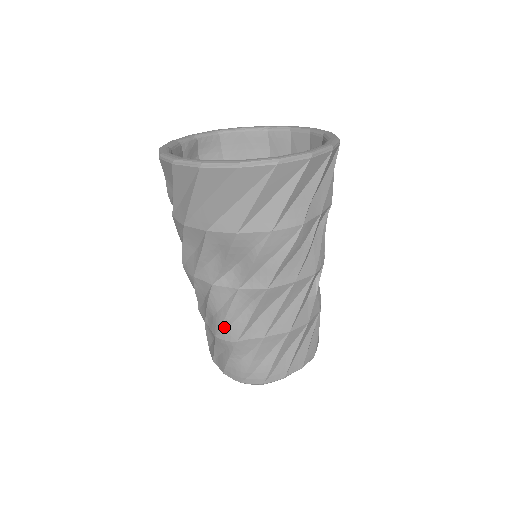
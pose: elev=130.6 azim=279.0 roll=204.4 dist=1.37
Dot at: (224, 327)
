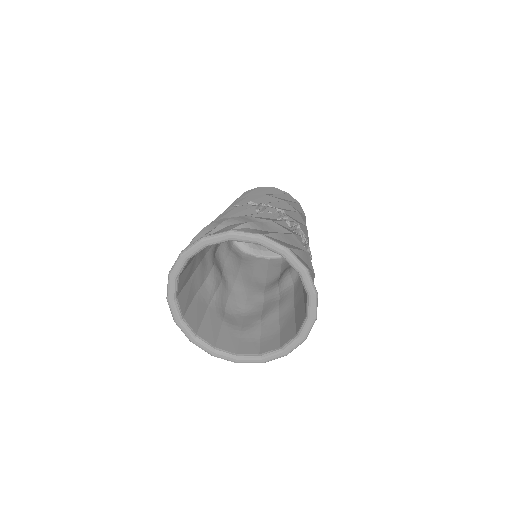
Dot at: occluded
